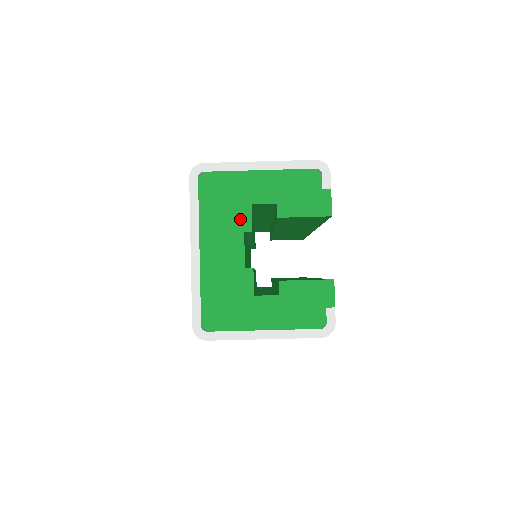
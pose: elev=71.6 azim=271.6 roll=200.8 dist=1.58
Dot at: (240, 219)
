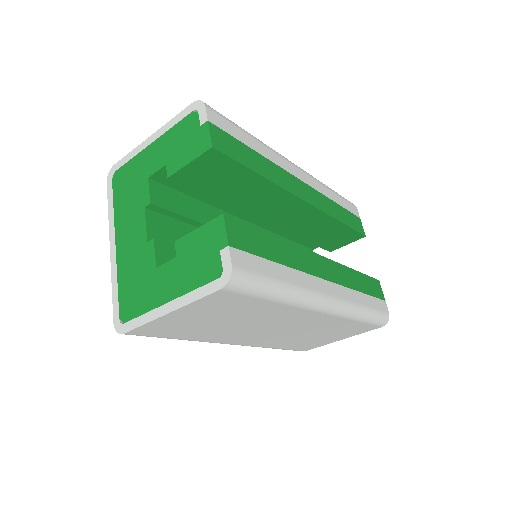
Dot at: (141, 197)
